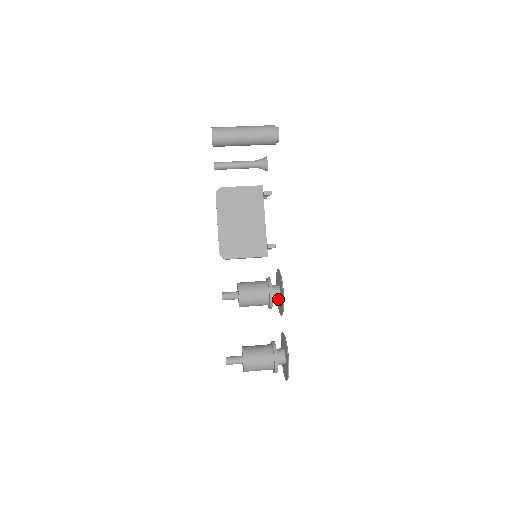
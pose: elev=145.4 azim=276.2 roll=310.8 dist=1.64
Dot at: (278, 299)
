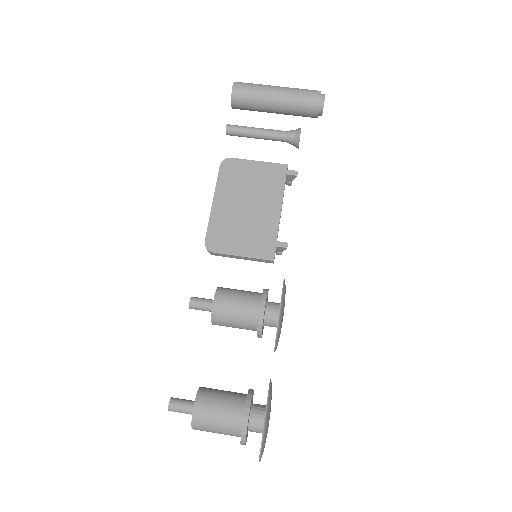
Dot at: (274, 324)
